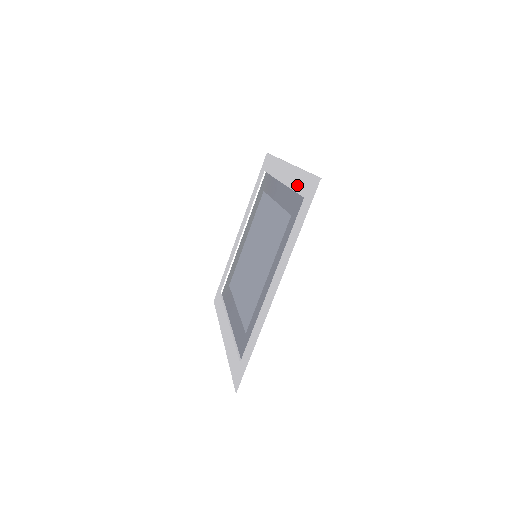
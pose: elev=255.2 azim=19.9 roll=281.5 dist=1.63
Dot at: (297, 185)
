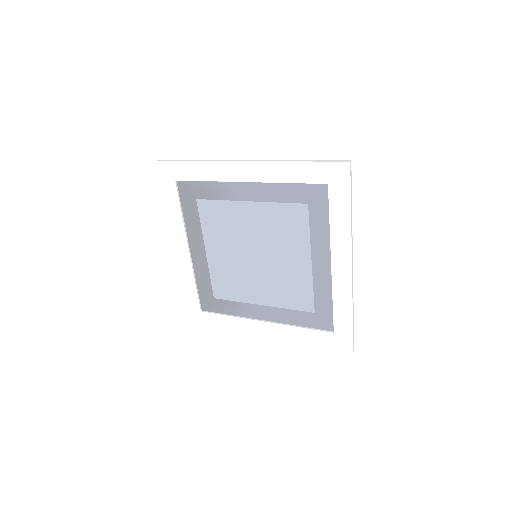
Dot at: (297, 177)
